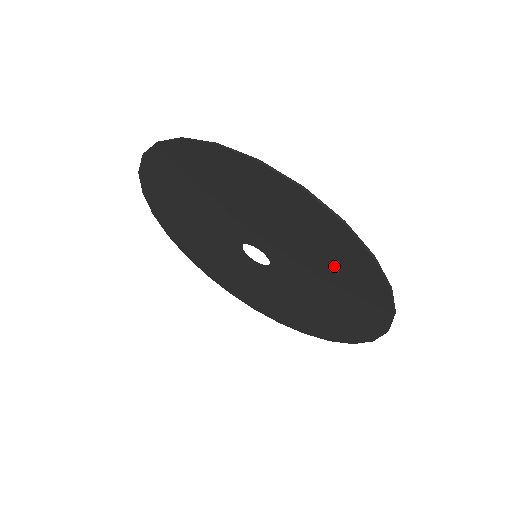
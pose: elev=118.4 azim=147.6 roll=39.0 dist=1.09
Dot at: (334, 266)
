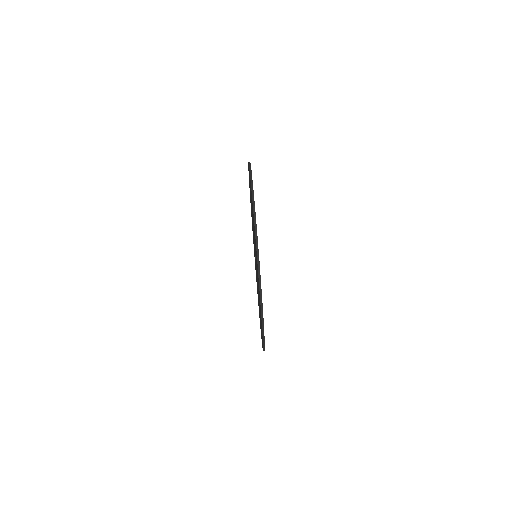
Dot at: occluded
